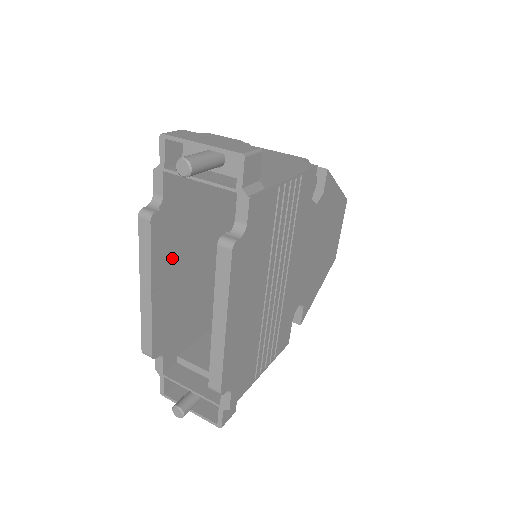
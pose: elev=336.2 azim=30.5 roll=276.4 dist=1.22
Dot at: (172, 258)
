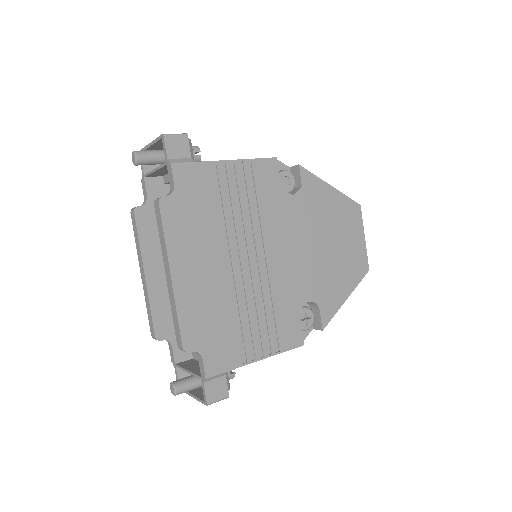
Dot at: occluded
